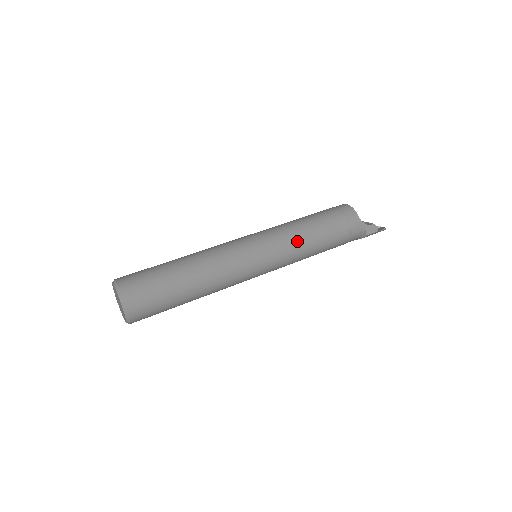
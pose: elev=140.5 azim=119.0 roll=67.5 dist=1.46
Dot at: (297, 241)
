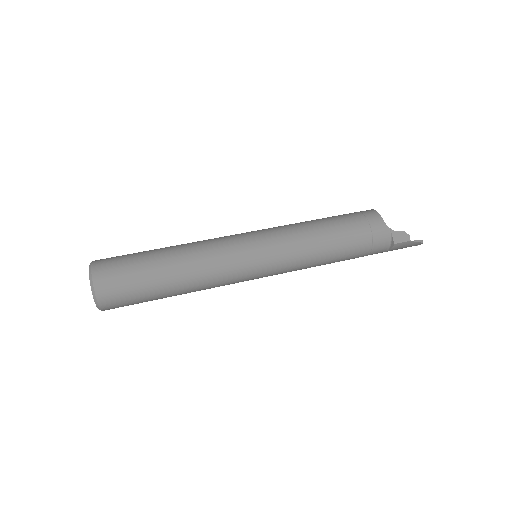
Dot at: (302, 239)
